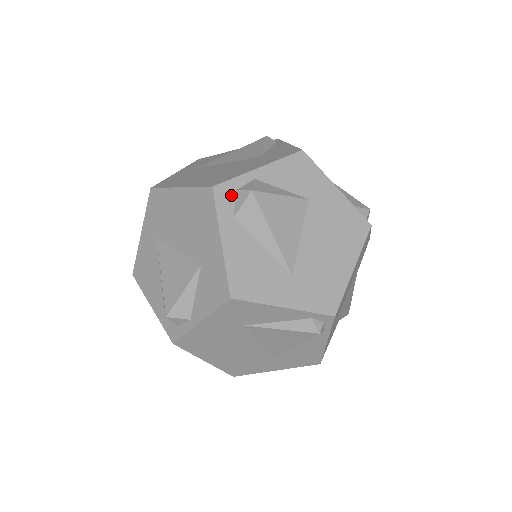
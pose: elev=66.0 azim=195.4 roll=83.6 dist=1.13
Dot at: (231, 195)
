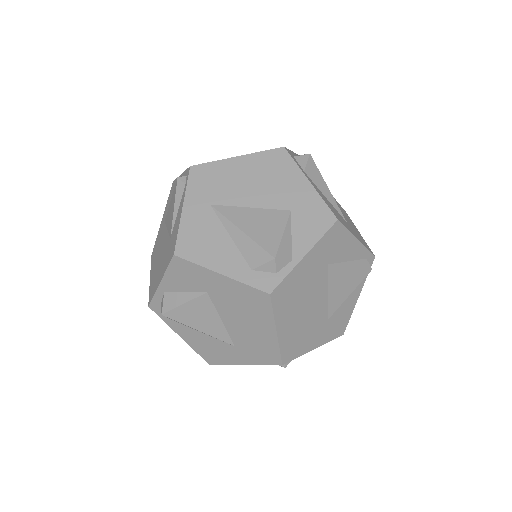
Dot at: occluded
